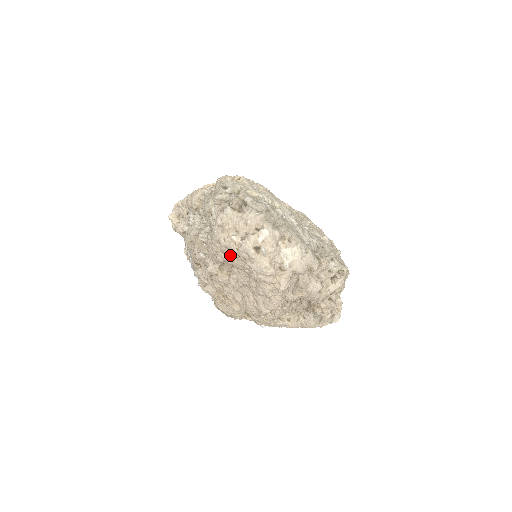
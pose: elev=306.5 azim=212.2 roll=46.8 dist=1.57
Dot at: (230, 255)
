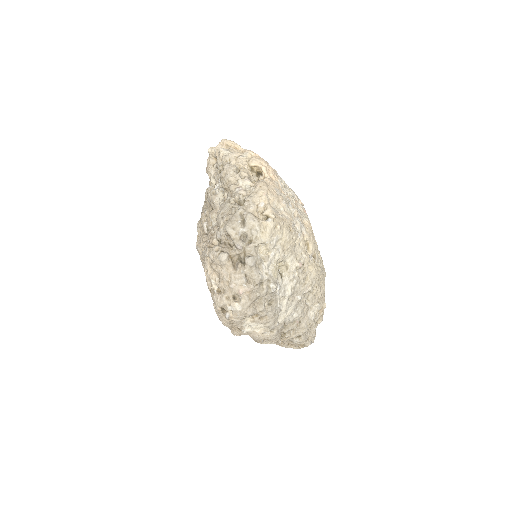
Dot at: occluded
